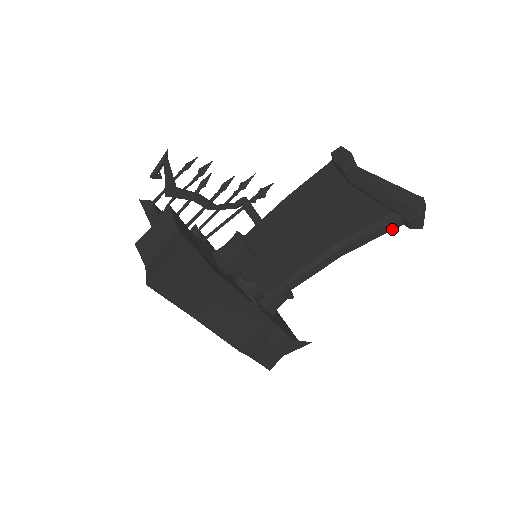
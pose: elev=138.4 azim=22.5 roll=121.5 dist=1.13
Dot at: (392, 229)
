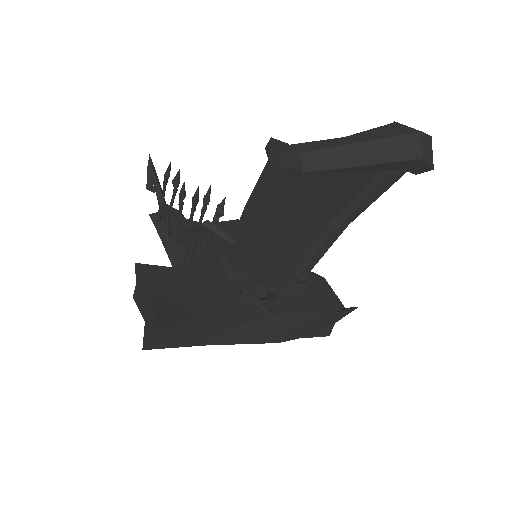
Dot at: (394, 182)
